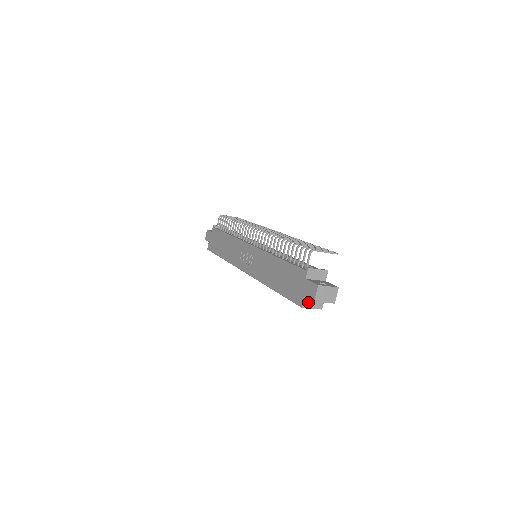
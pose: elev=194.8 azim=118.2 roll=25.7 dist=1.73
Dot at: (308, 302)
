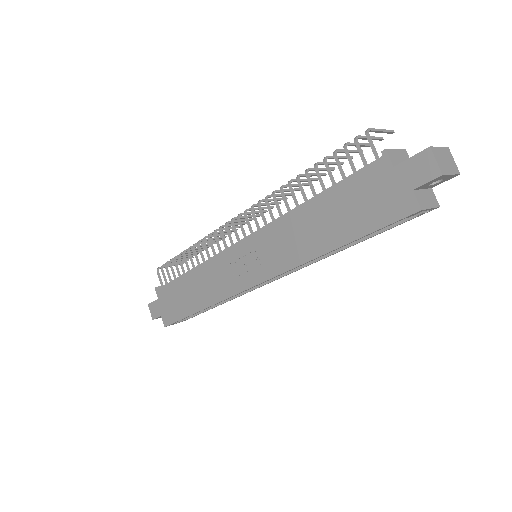
Dot at: (421, 199)
